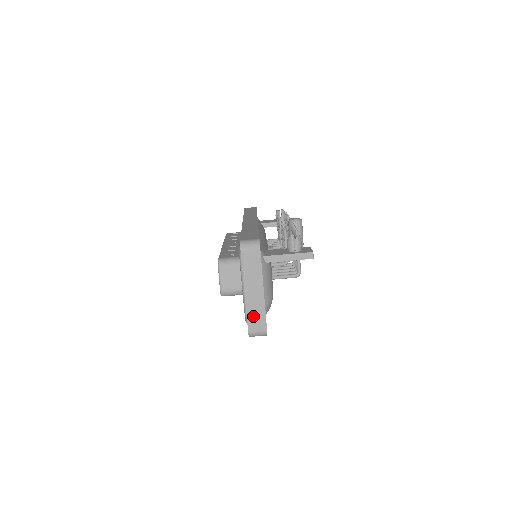
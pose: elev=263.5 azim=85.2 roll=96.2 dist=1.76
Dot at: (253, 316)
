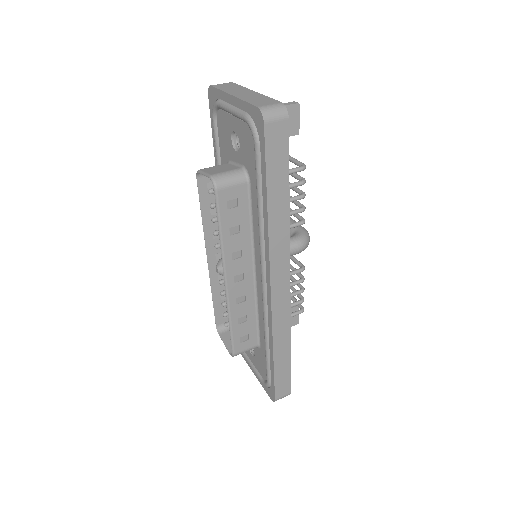
Dot at: (255, 101)
